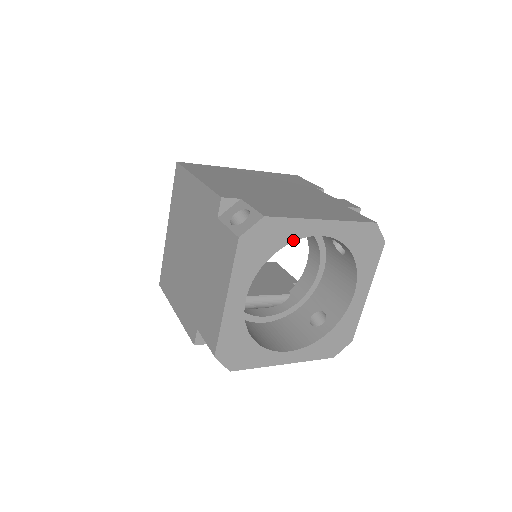
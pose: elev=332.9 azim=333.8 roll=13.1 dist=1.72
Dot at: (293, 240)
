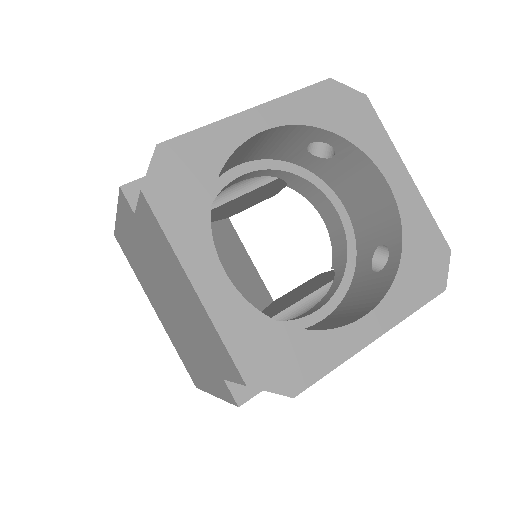
Dot at: (227, 155)
